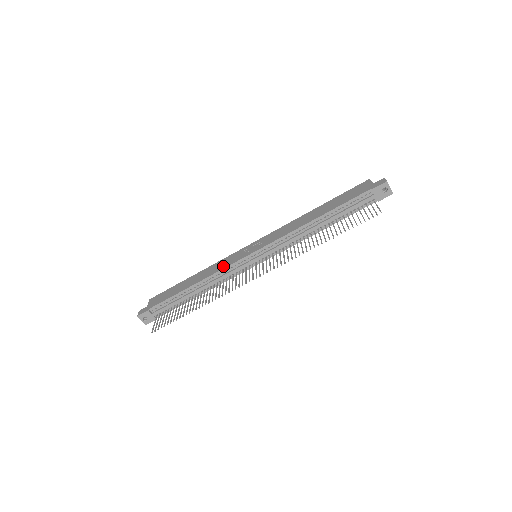
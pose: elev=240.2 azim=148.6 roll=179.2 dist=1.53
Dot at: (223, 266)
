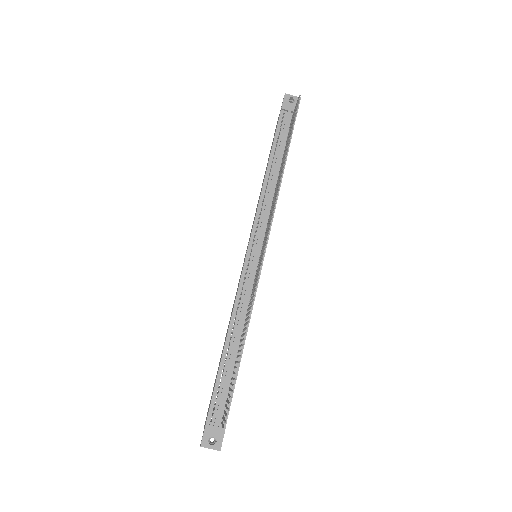
Dot at: (236, 294)
